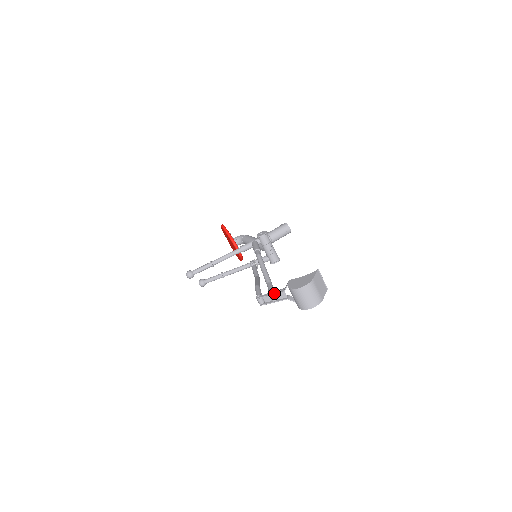
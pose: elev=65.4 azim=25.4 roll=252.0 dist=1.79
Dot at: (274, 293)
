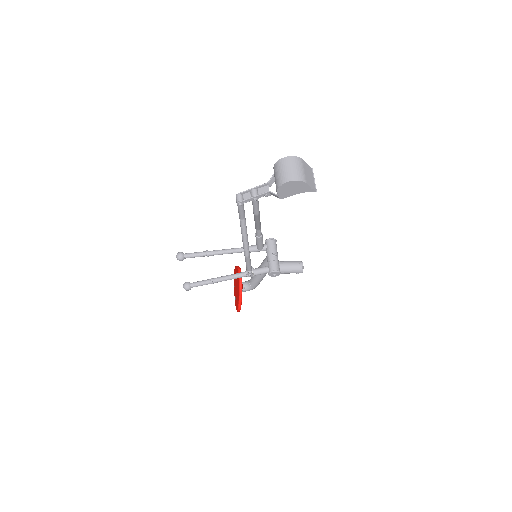
Dot at: (257, 186)
